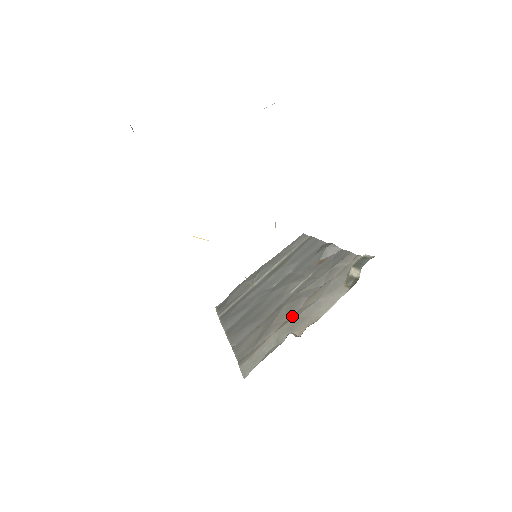
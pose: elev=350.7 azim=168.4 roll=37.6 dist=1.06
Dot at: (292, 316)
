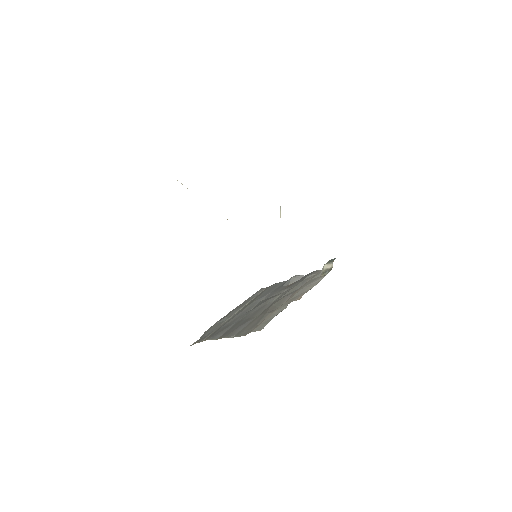
Dot at: (283, 303)
